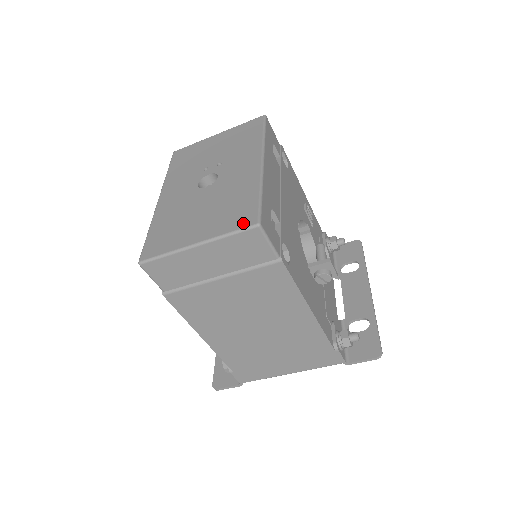
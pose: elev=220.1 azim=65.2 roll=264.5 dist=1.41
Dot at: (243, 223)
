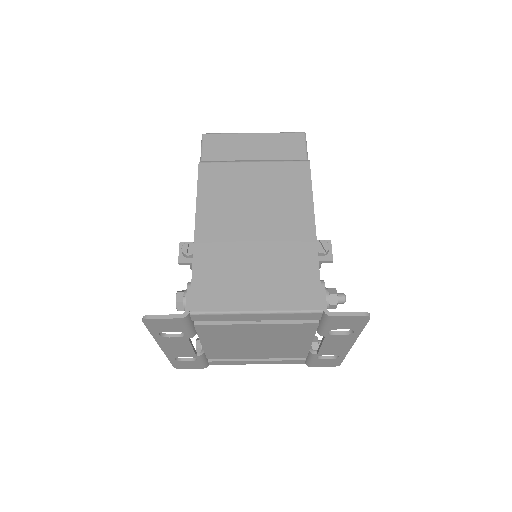
Dot at: occluded
